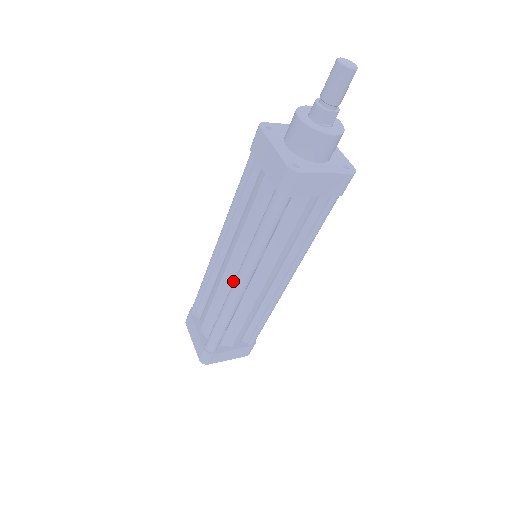
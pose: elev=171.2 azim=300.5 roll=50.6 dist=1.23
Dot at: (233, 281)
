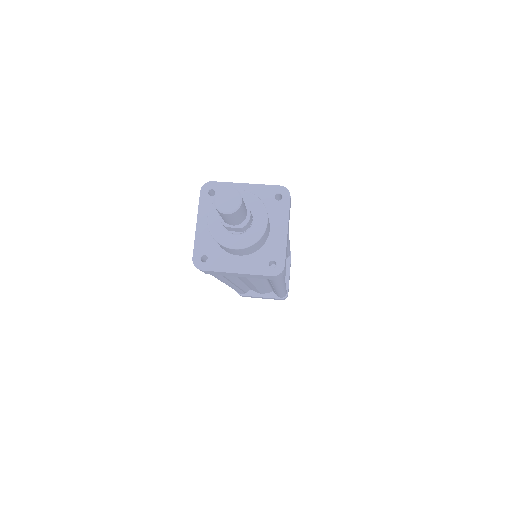
Dot at: occluded
